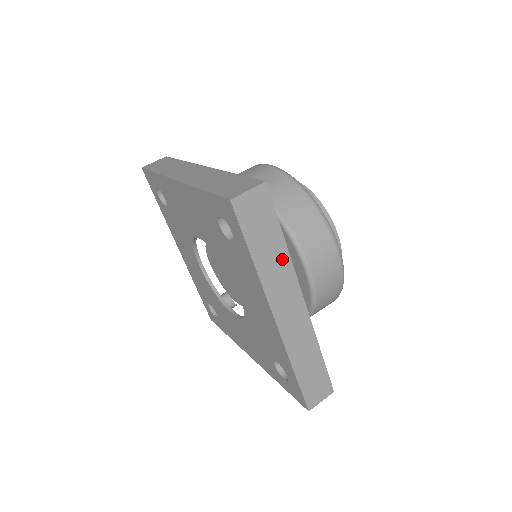
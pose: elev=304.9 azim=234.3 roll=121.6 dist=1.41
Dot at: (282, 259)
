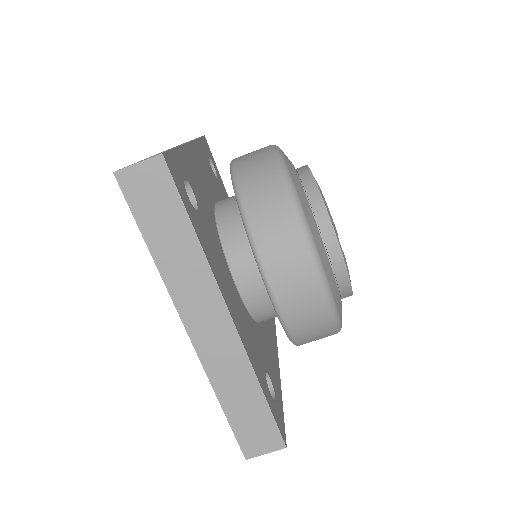
Dot at: occluded
